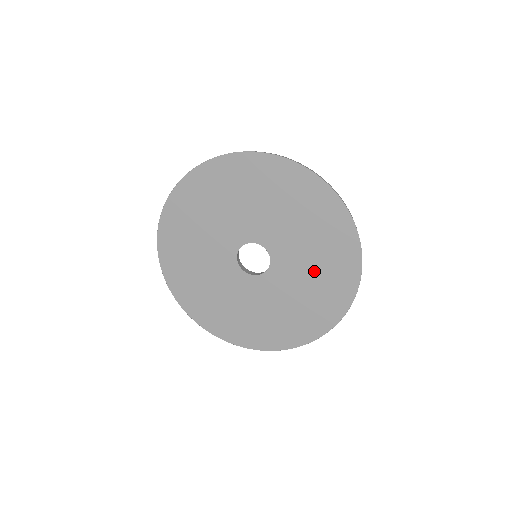
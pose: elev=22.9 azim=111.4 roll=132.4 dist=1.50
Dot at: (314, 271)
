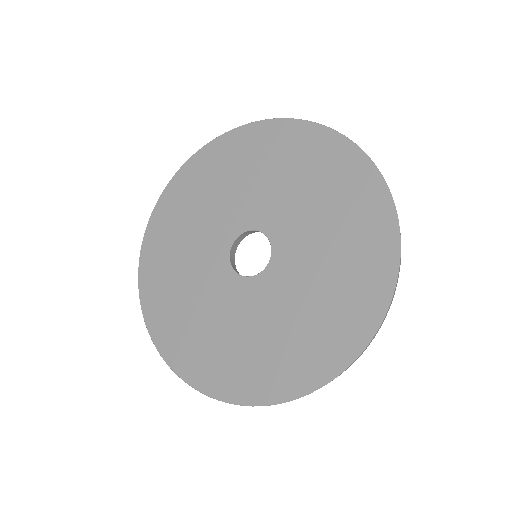
Dot at: (325, 216)
